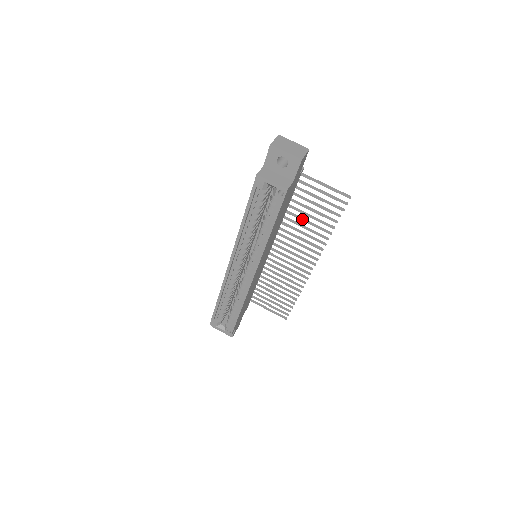
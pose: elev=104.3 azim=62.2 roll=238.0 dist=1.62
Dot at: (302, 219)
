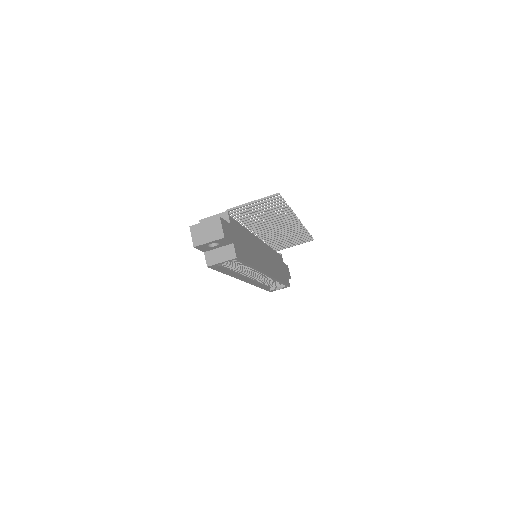
Dot at: (260, 218)
